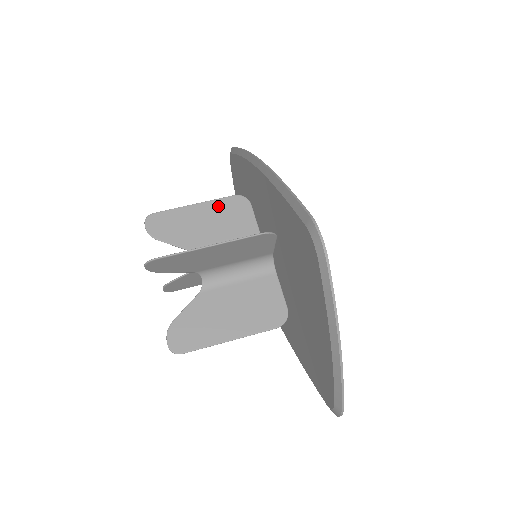
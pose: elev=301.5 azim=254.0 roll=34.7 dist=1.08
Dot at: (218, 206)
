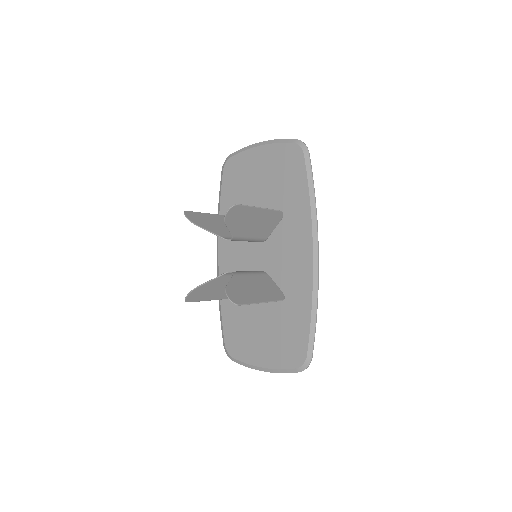
Dot at: (225, 295)
